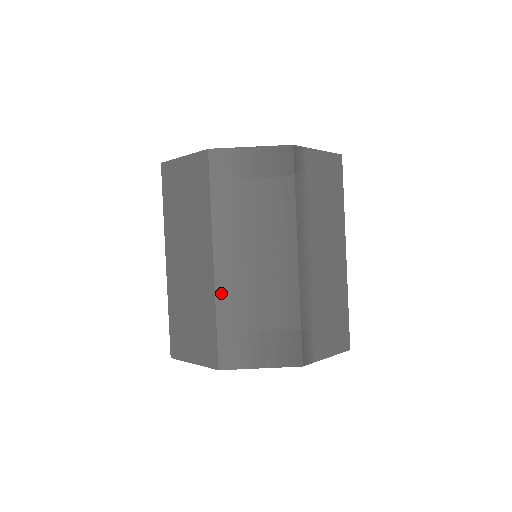
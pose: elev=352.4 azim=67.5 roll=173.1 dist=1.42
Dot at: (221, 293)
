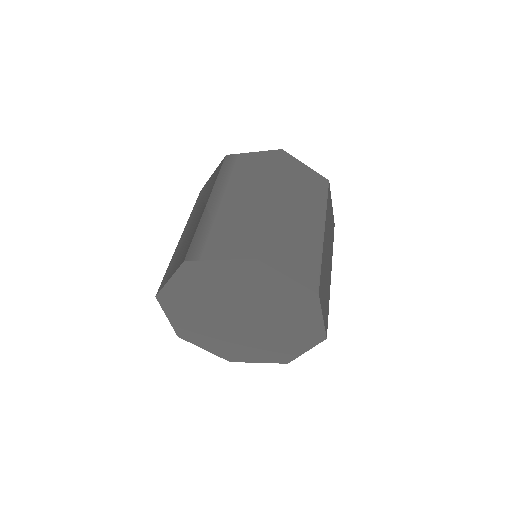
Dot at: occluded
